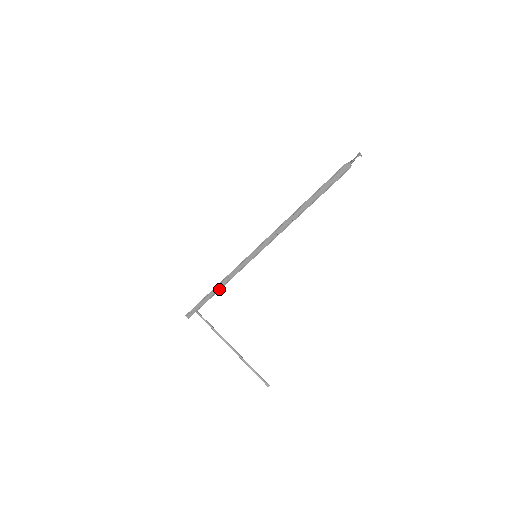
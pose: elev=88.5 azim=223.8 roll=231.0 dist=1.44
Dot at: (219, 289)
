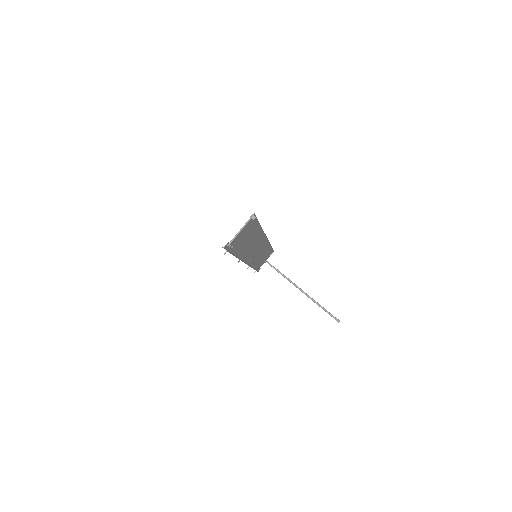
Dot at: (253, 268)
